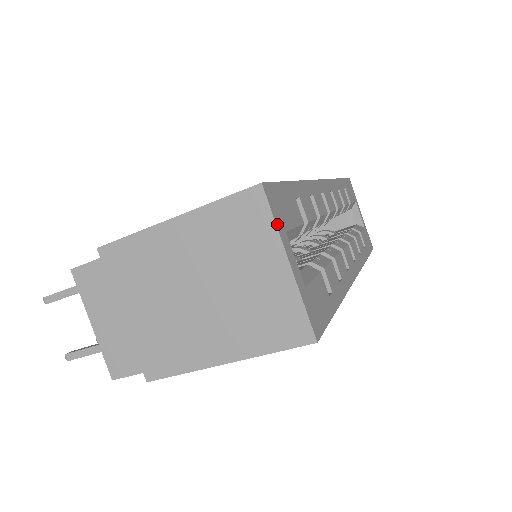
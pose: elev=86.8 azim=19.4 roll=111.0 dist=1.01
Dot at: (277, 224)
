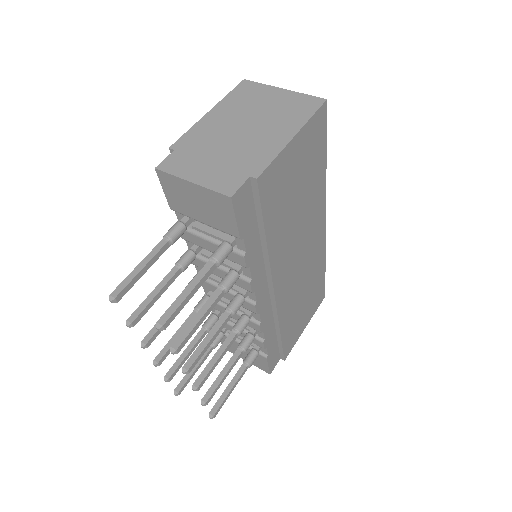
Dot at: (264, 86)
